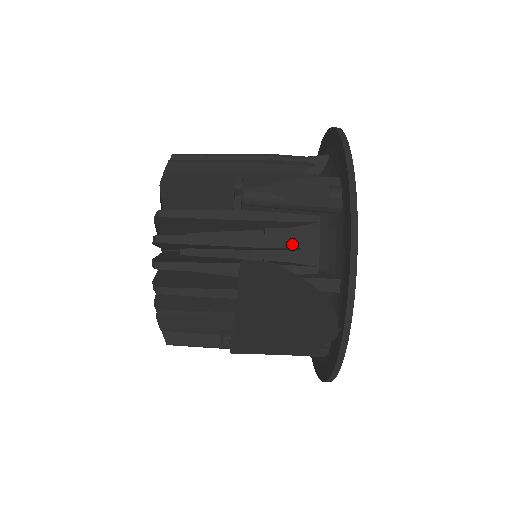
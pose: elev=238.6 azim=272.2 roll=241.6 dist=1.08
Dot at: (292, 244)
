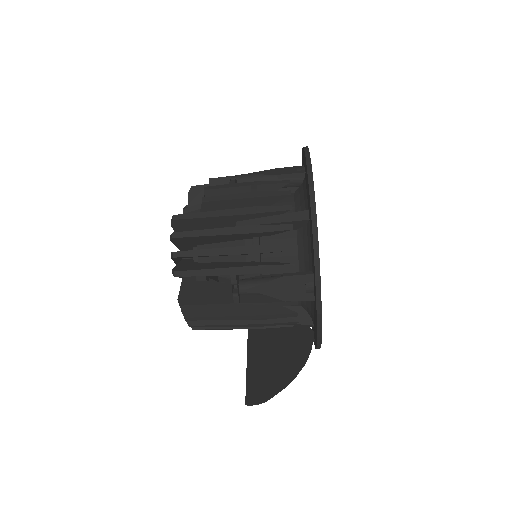
Dot at: (279, 317)
